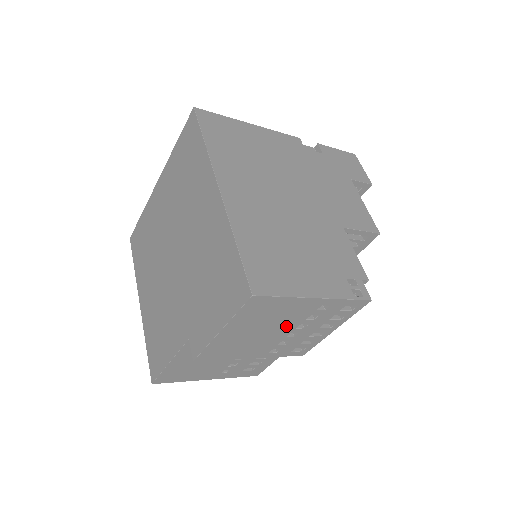
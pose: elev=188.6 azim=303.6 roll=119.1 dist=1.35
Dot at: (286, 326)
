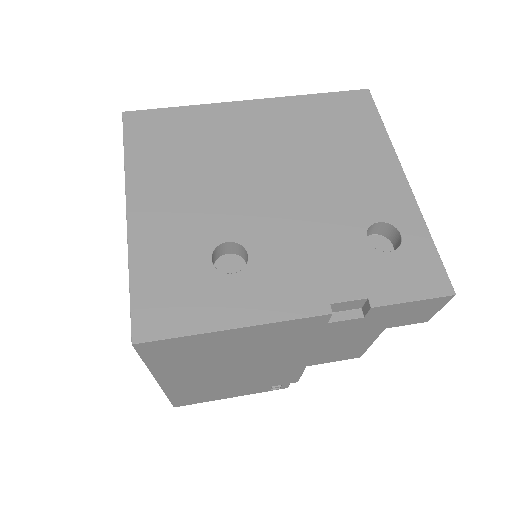
Dot at: occluded
